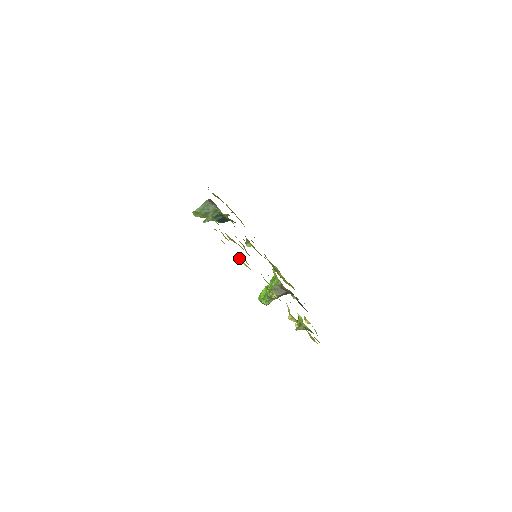
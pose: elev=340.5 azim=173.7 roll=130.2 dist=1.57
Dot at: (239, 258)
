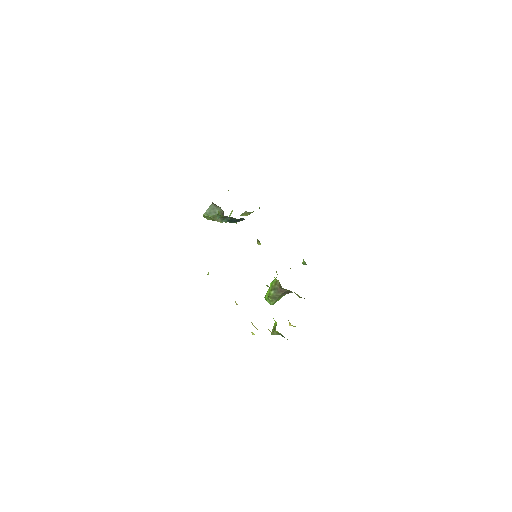
Dot at: occluded
